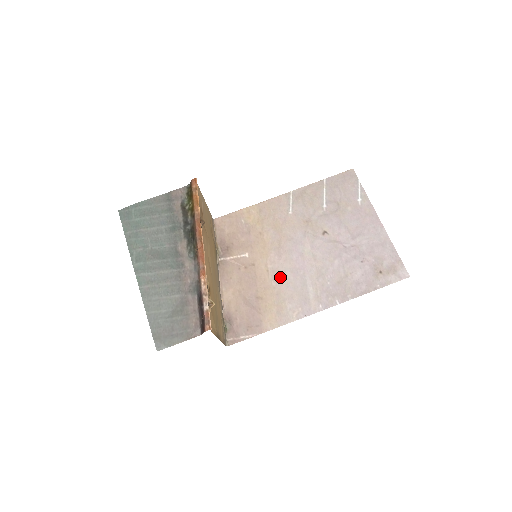
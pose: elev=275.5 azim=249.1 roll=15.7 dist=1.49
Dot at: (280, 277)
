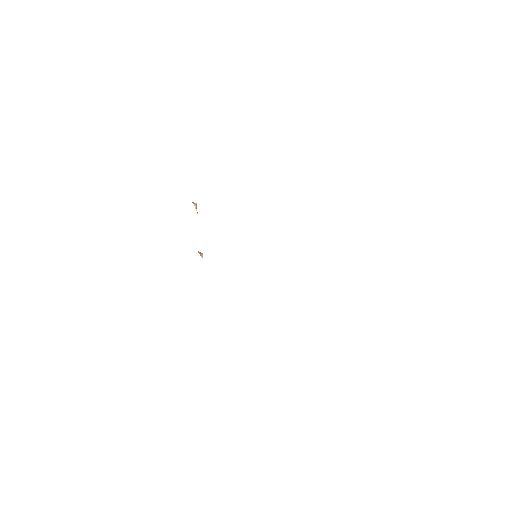
Dot at: occluded
